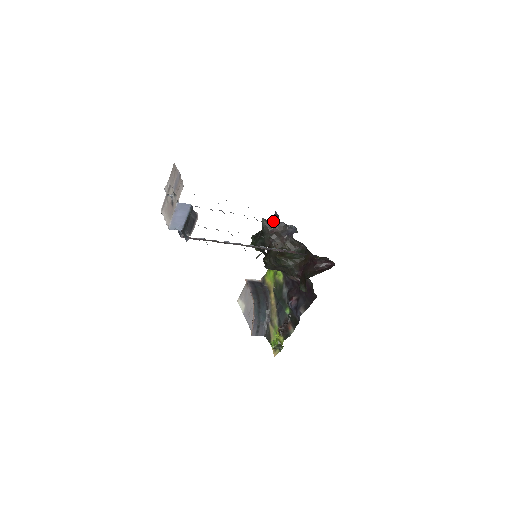
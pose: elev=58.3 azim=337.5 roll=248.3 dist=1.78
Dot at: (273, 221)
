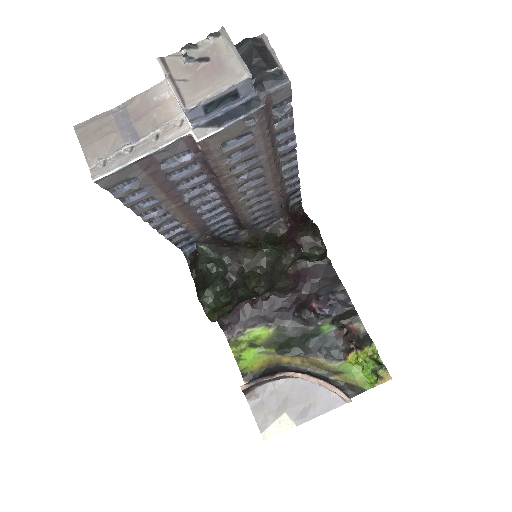
Dot at: (207, 239)
